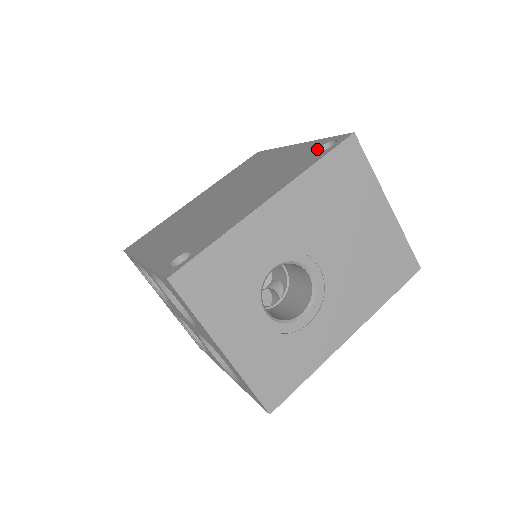
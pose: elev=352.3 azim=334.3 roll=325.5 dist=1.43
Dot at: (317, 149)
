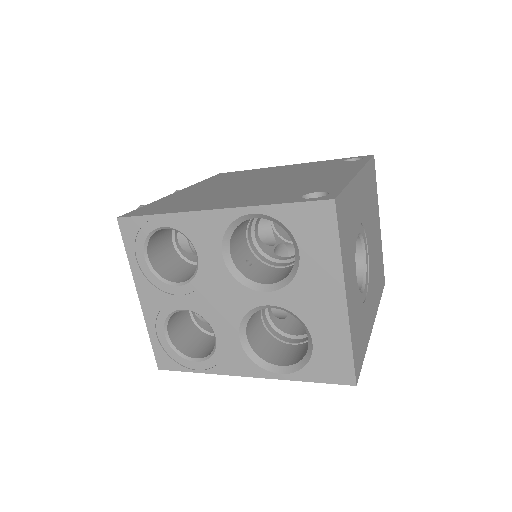
Dot at: (344, 161)
